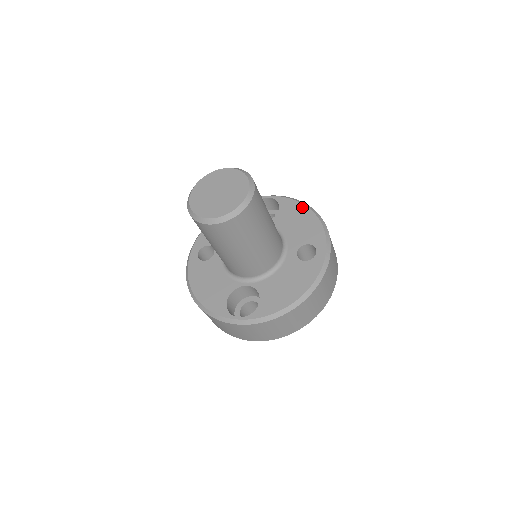
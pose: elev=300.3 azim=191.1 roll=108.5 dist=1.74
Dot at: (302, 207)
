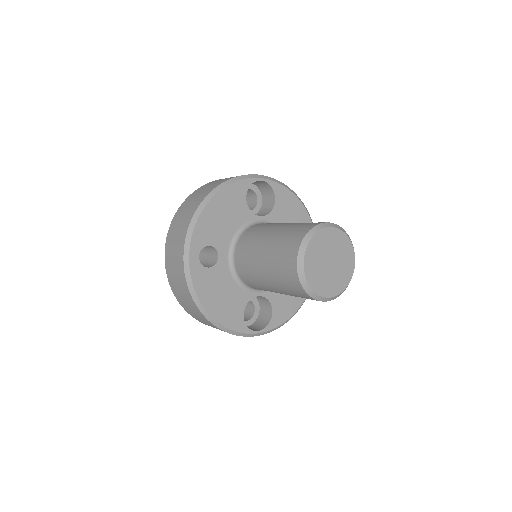
Dot at: (296, 200)
